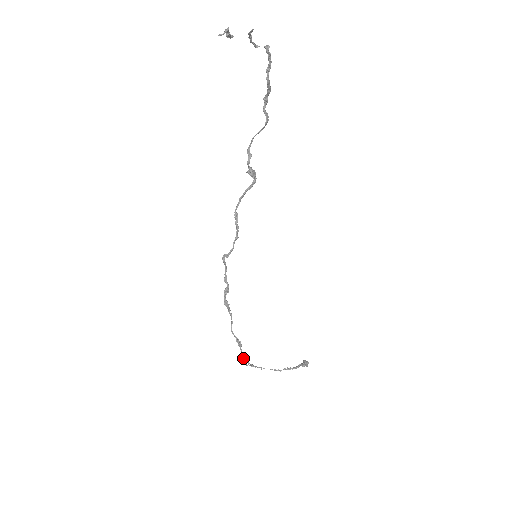
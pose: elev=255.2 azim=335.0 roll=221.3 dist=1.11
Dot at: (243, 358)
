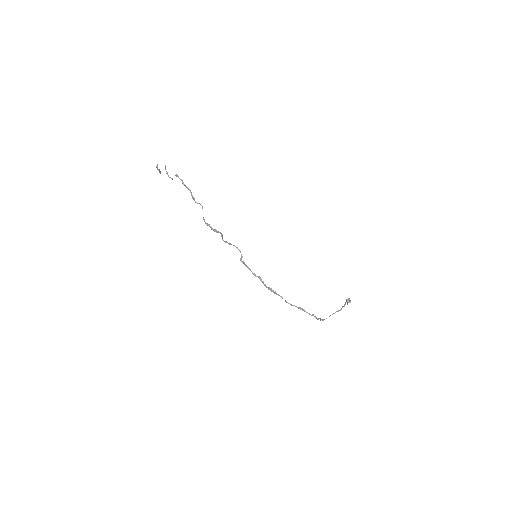
Dot at: occluded
